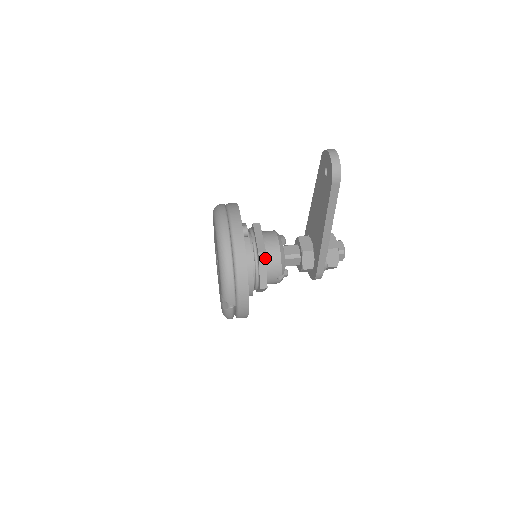
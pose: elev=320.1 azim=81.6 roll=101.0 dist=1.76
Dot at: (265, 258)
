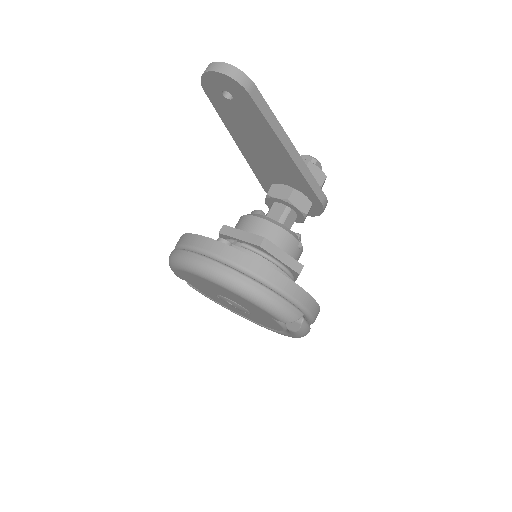
Dot at: (270, 244)
